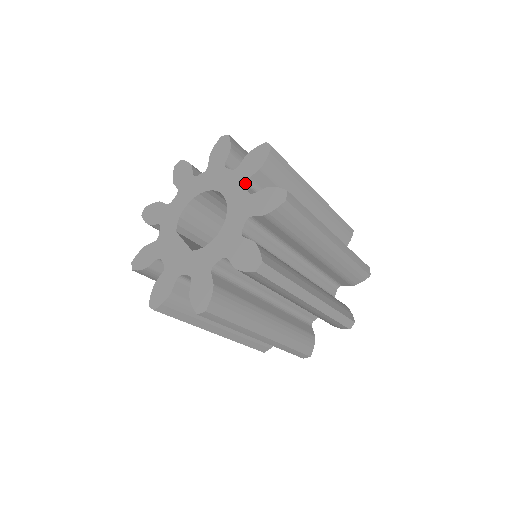
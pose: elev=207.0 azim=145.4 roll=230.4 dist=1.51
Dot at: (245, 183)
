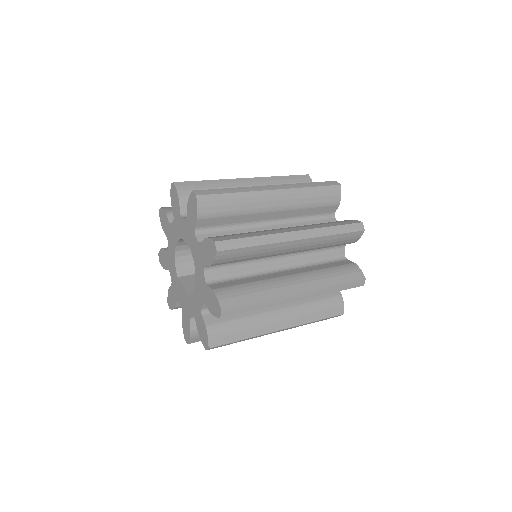
Dot at: (194, 233)
